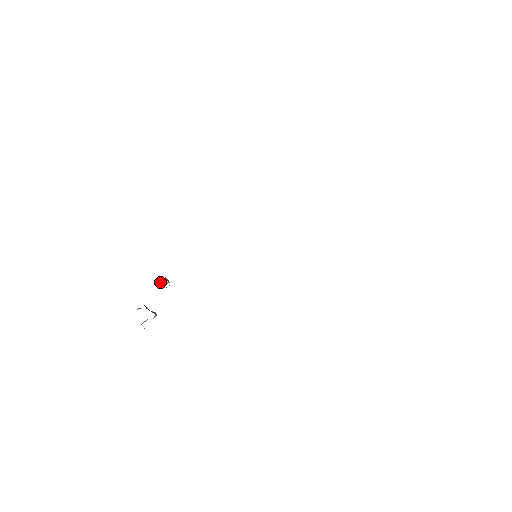
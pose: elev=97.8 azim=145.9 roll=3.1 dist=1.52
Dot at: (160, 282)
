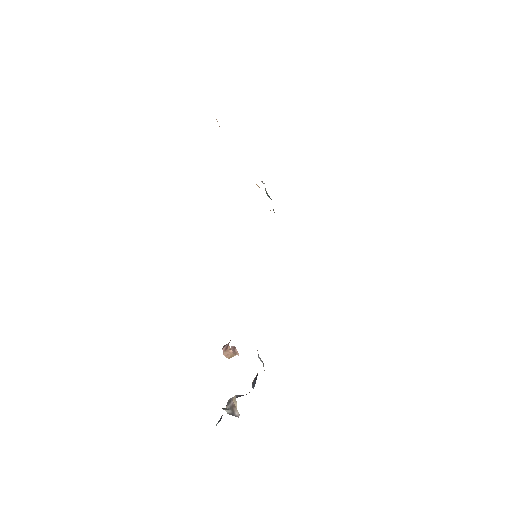
Dot at: (225, 355)
